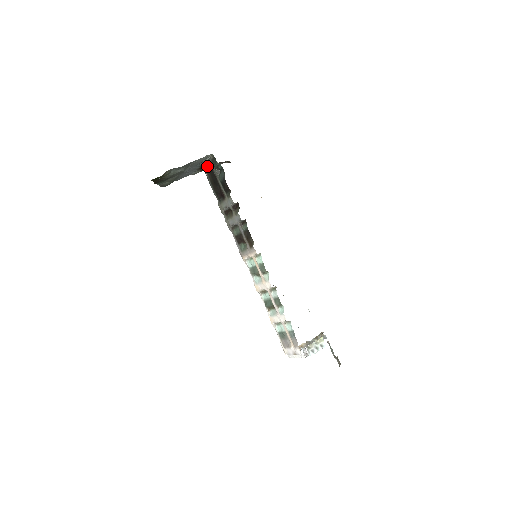
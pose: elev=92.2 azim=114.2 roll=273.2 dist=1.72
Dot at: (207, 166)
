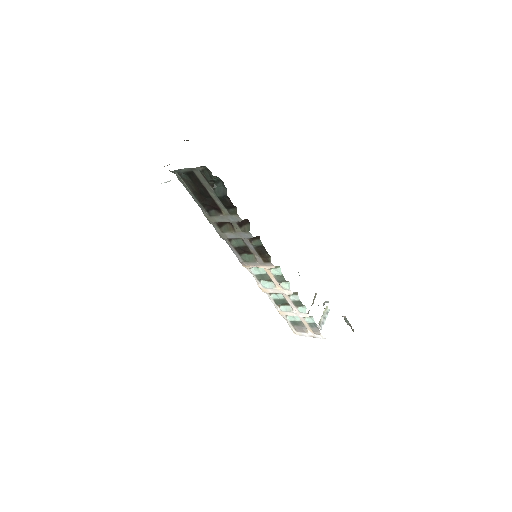
Dot at: (186, 174)
